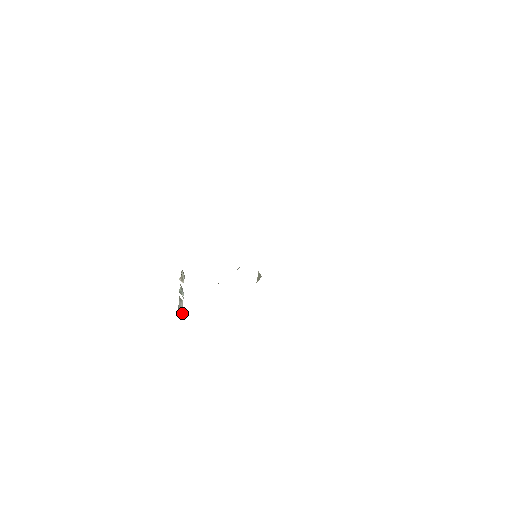
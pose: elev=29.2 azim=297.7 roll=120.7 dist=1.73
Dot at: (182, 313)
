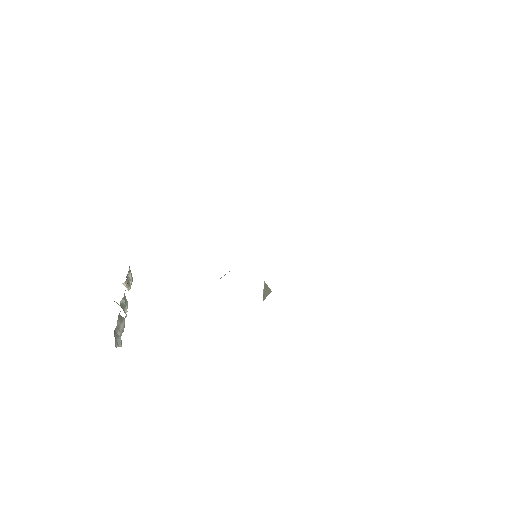
Dot at: (121, 343)
